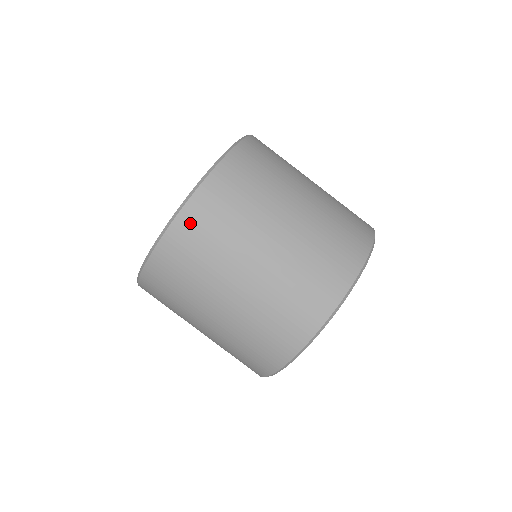
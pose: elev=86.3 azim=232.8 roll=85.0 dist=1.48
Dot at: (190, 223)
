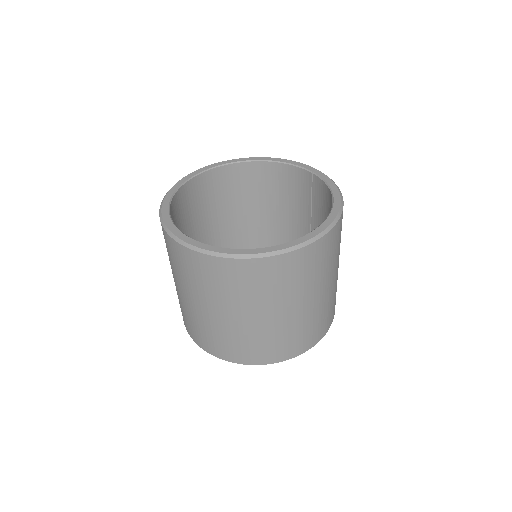
Dot at: (172, 246)
